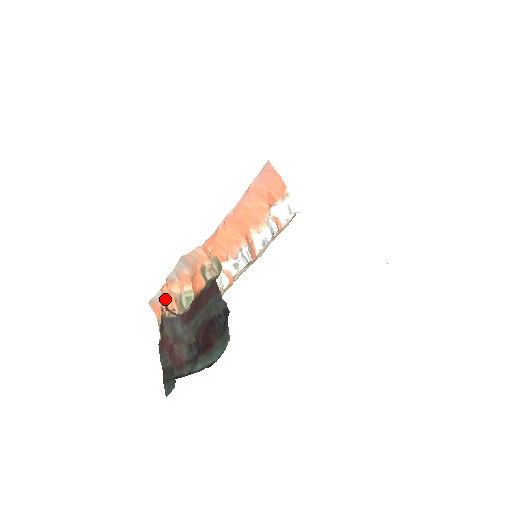
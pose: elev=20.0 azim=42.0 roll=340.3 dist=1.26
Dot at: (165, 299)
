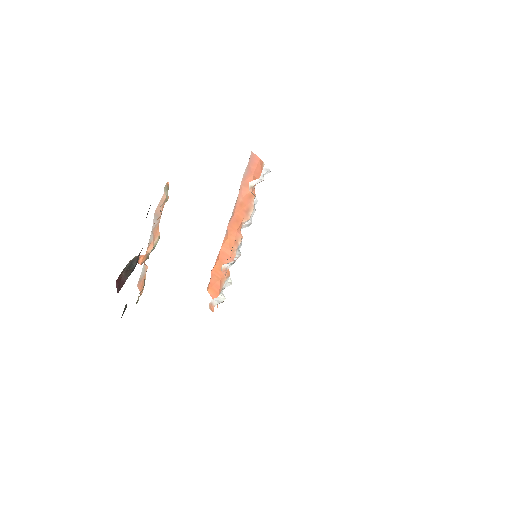
Dot at: (139, 257)
